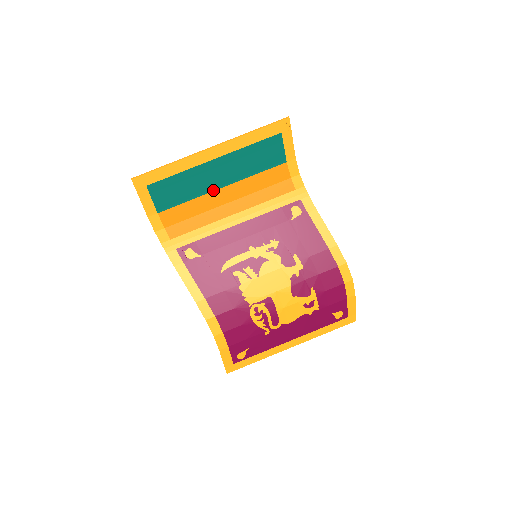
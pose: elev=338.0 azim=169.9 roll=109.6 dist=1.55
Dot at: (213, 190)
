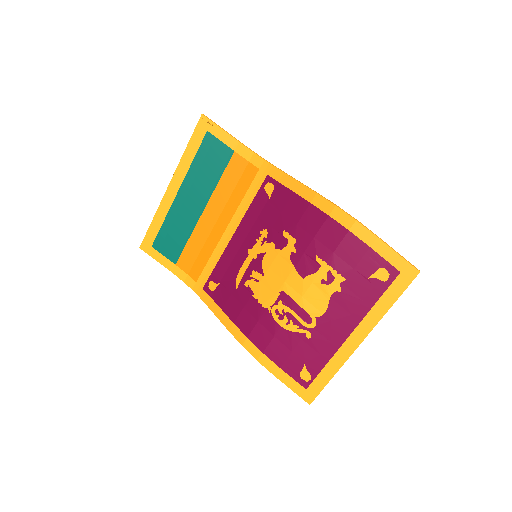
Dot at: (198, 219)
